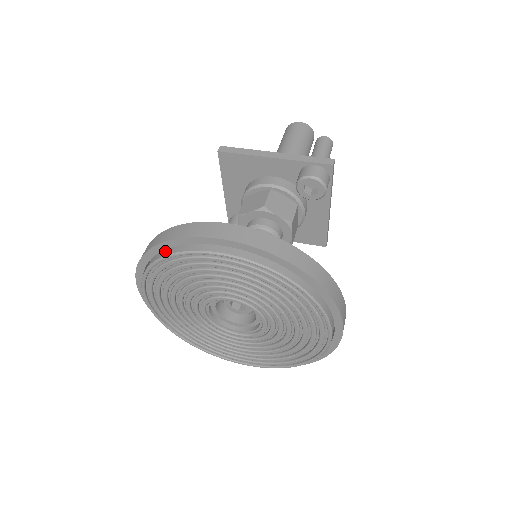
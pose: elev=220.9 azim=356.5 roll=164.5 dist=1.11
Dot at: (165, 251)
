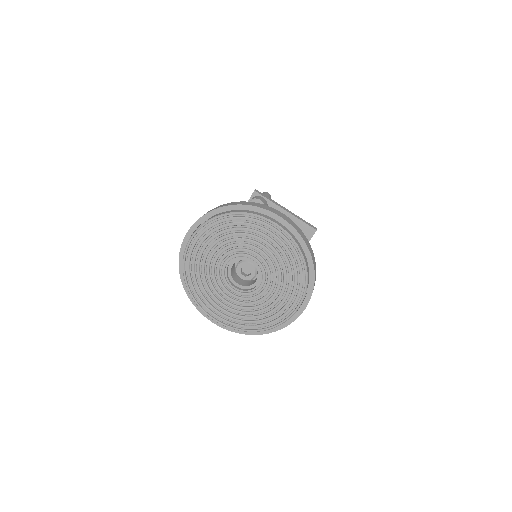
Dot at: (185, 274)
